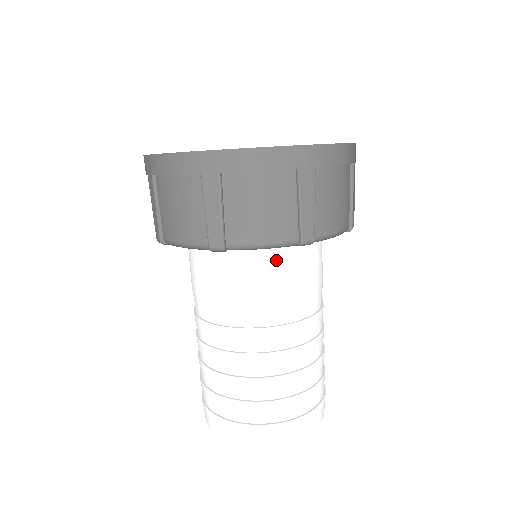
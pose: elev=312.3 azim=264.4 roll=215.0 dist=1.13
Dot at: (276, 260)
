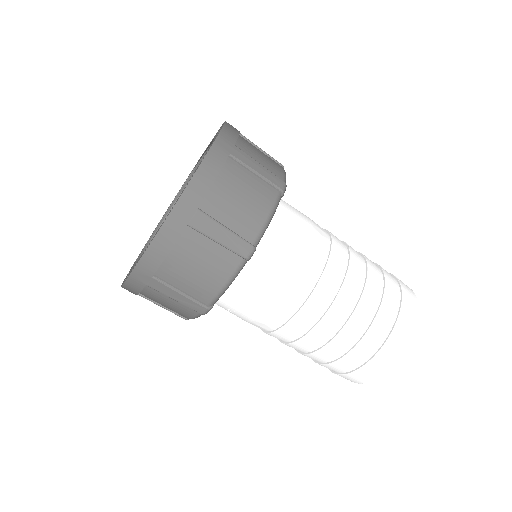
Dot at: (279, 226)
